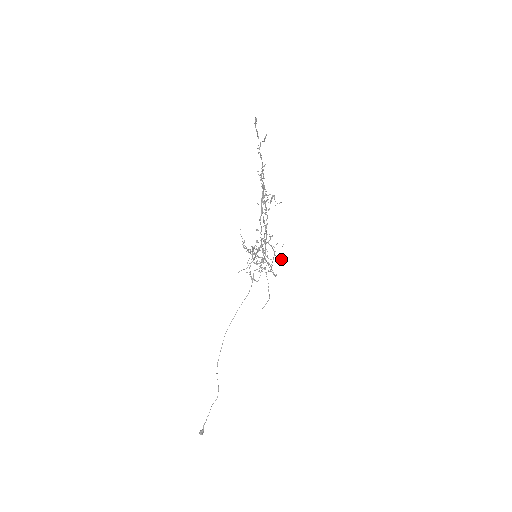
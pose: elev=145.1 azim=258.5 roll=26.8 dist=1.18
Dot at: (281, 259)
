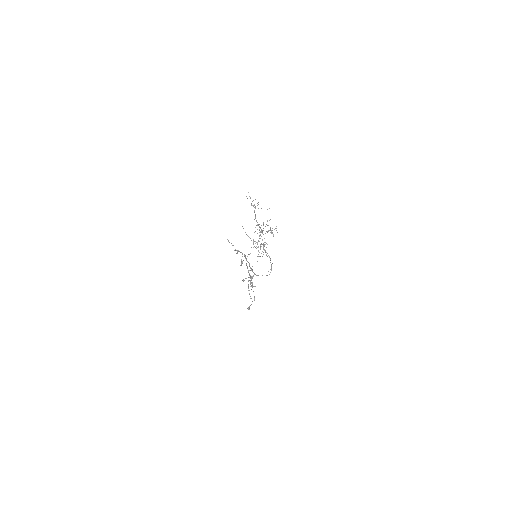
Dot at: occluded
